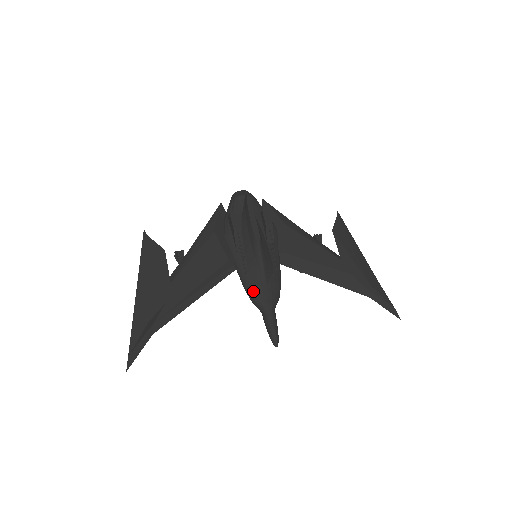
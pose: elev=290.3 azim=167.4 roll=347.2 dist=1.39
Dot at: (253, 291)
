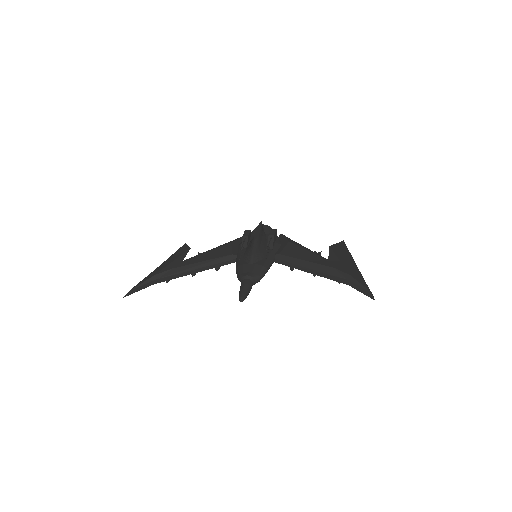
Dot at: (239, 268)
